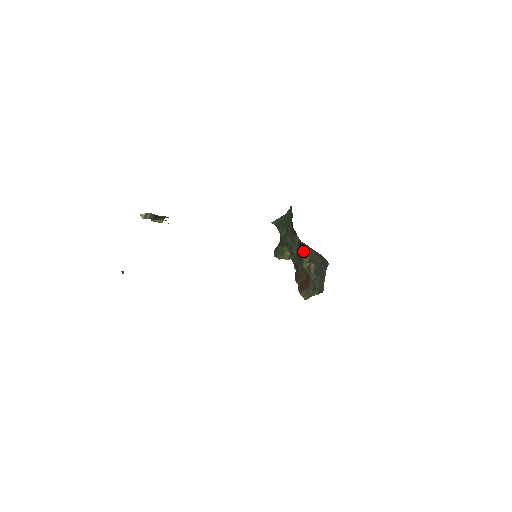
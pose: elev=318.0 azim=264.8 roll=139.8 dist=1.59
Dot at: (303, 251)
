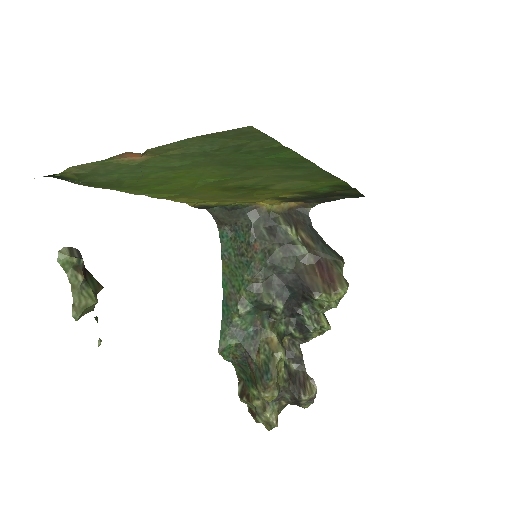
Dot at: (281, 225)
